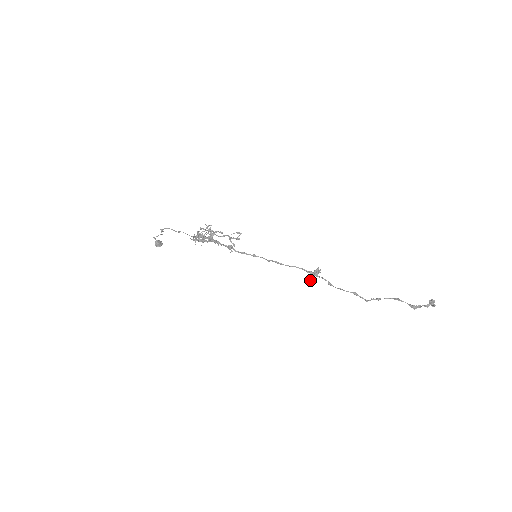
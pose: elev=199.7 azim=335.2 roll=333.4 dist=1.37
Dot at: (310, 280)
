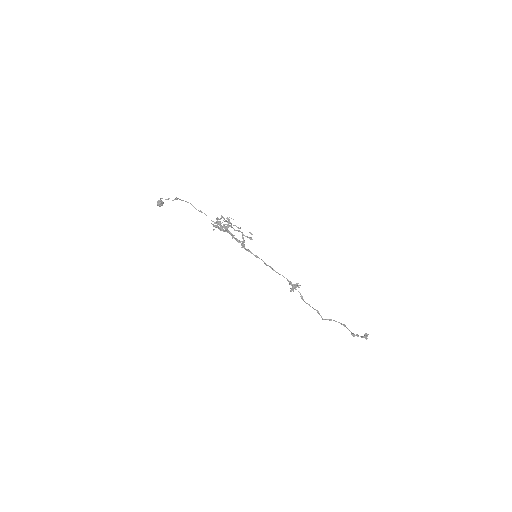
Dot at: (290, 290)
